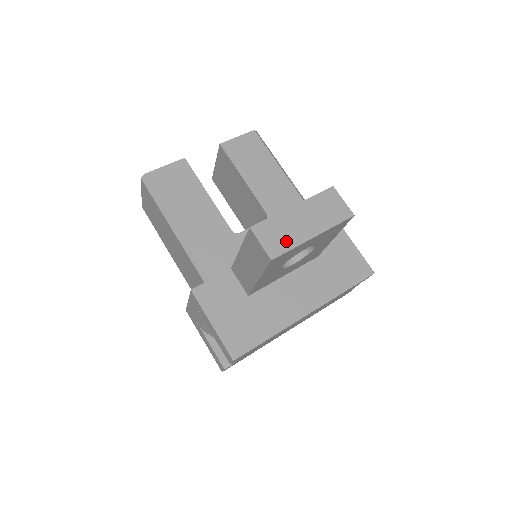
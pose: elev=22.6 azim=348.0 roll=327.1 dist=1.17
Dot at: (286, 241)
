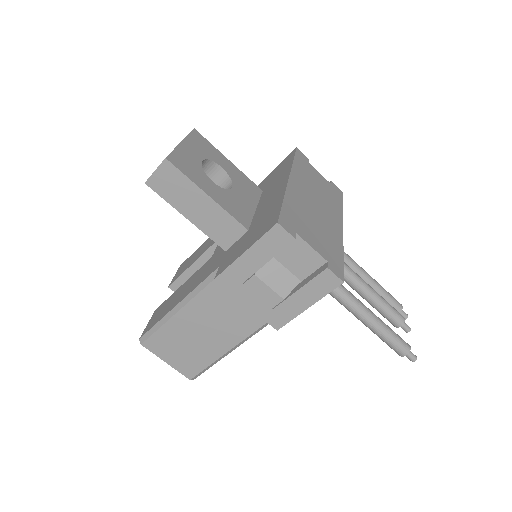
Dot at: occluded
